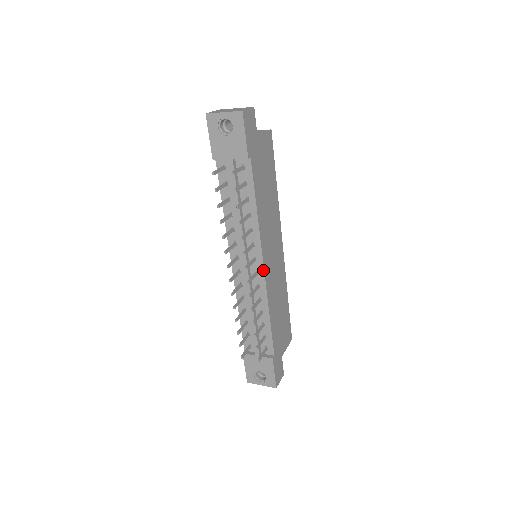
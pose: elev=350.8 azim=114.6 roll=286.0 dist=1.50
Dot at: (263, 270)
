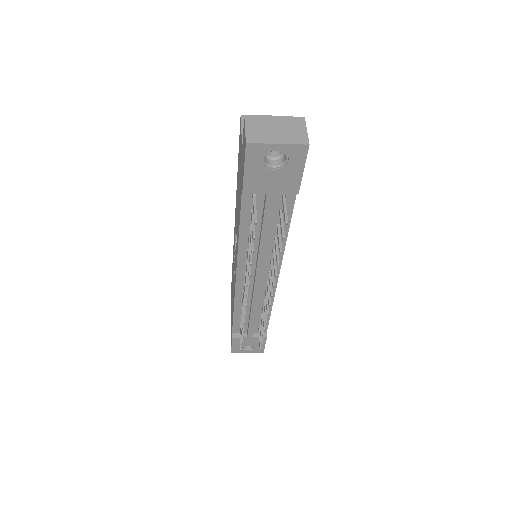
Dot at: (277, 280)
